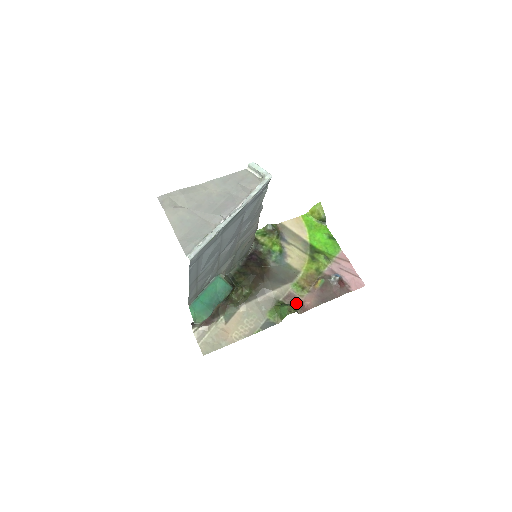
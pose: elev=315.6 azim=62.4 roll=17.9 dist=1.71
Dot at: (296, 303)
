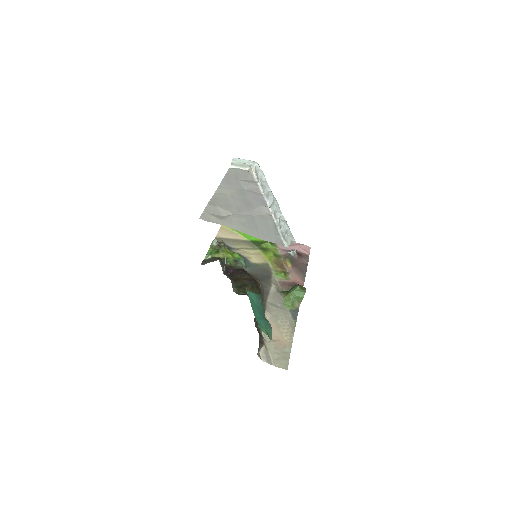
Dot at: (293, 285)
